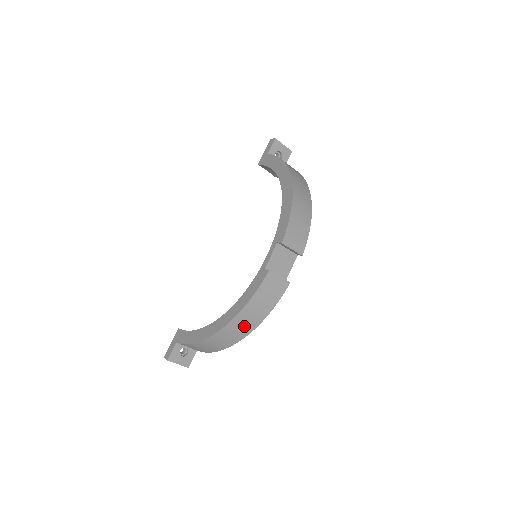
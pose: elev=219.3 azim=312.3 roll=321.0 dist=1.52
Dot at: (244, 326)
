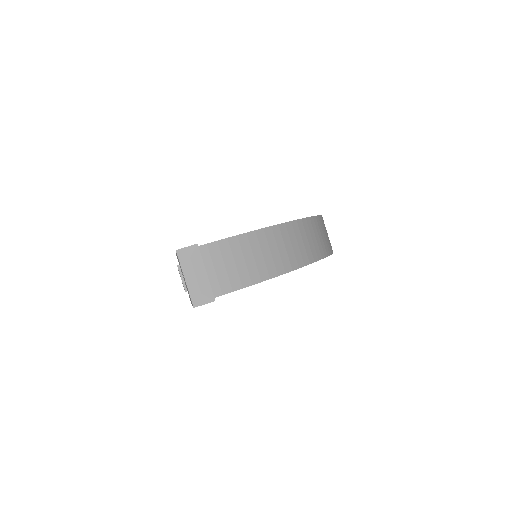
Dot at: (321, 239)
